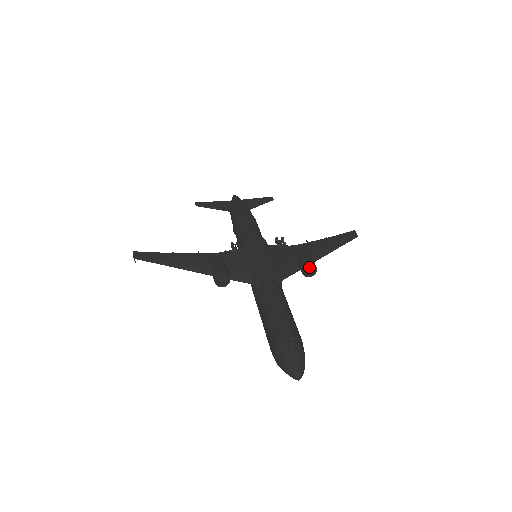
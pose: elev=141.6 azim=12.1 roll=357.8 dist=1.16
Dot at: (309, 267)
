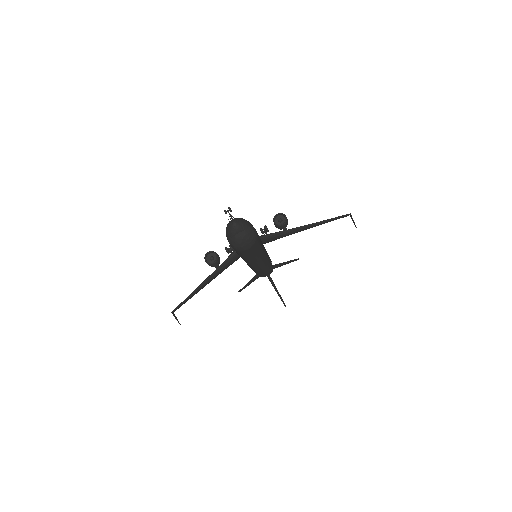
Dot at: (279, 219)
